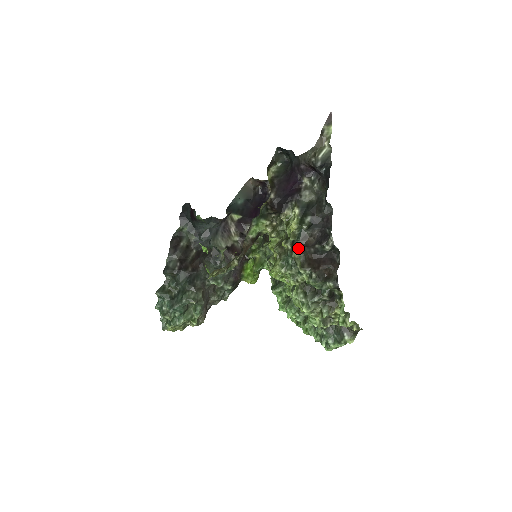
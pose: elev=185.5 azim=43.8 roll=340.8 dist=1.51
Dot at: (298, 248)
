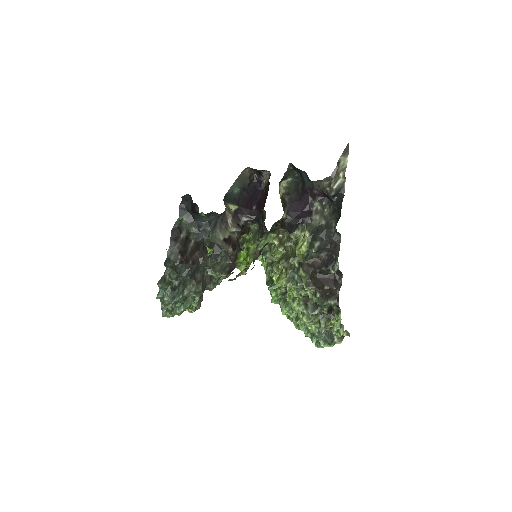
Dot at: (305, 268)
